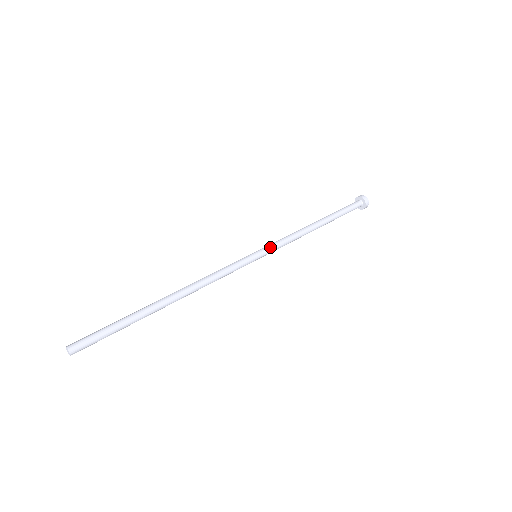
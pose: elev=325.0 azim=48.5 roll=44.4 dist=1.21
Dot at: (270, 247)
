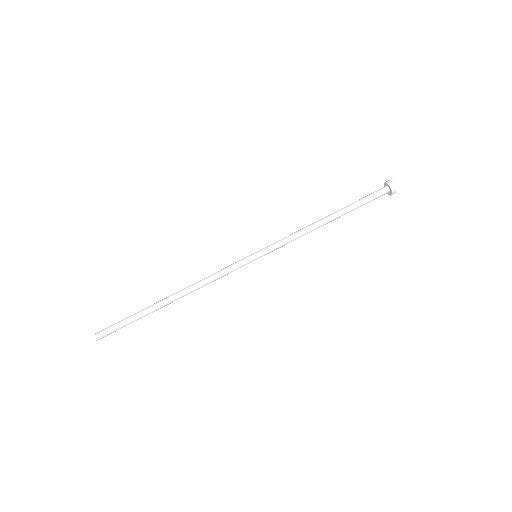
Dot at: (271, 250)
